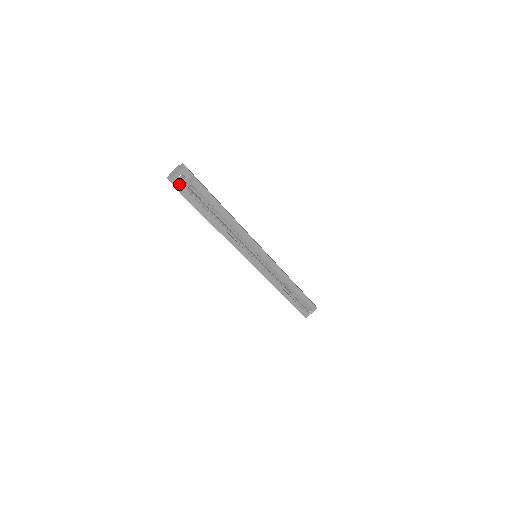
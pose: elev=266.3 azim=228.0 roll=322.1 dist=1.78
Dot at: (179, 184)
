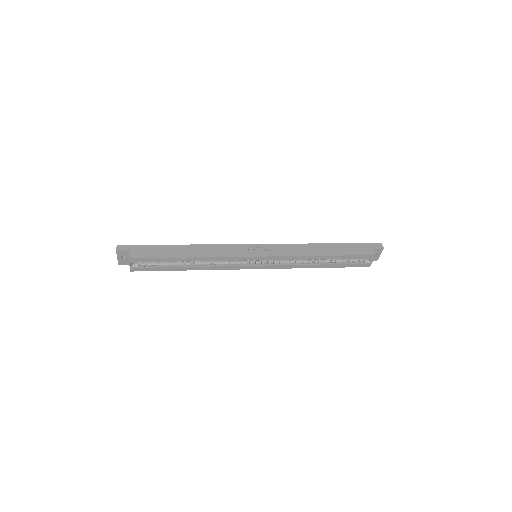
Dot at: (127, 261)
